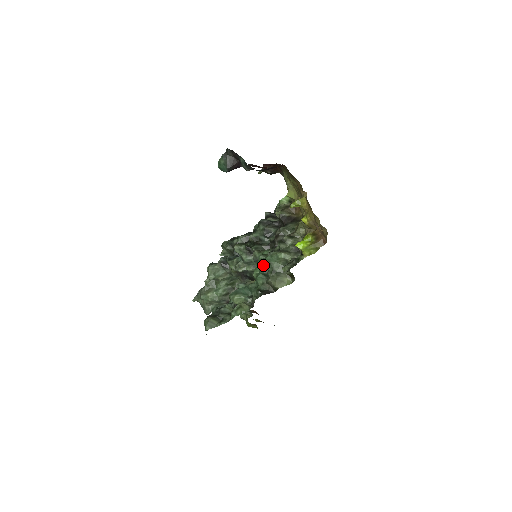
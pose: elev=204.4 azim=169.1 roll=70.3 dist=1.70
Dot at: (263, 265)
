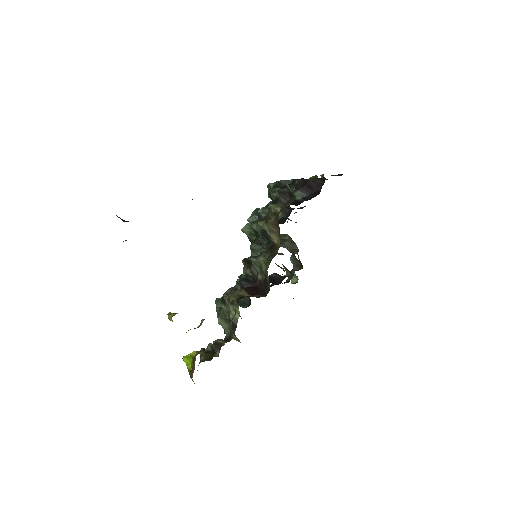
Dot at: occluded
